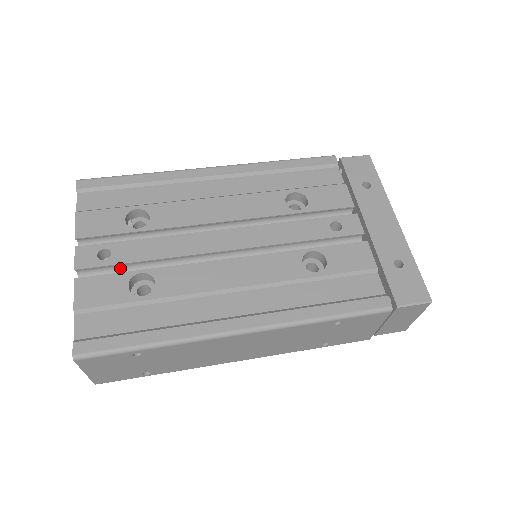
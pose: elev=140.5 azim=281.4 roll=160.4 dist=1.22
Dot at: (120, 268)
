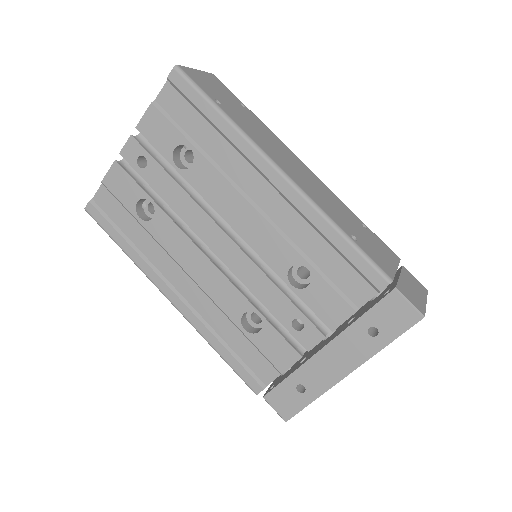
Dot at: occluded
